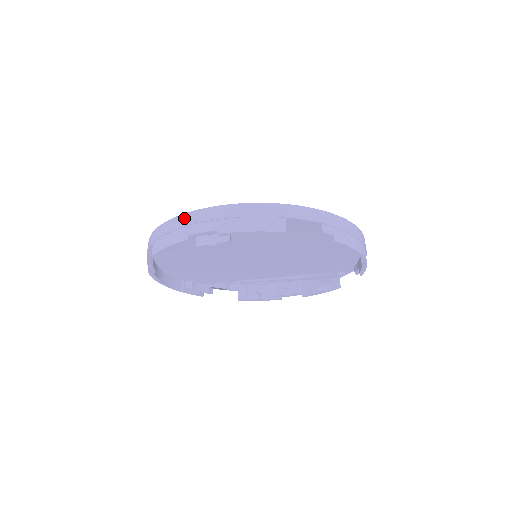
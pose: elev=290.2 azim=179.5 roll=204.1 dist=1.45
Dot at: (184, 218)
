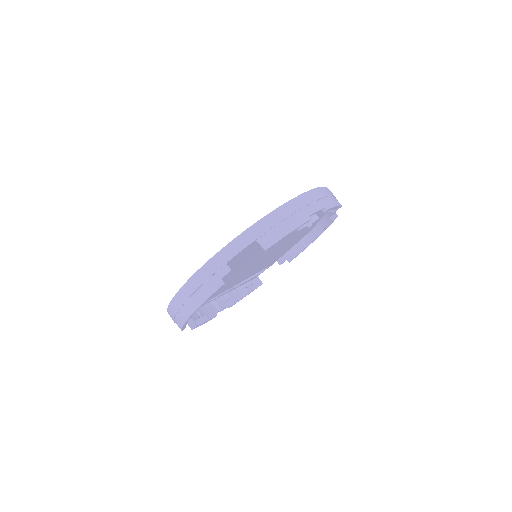
Dot at: (294, 203)
